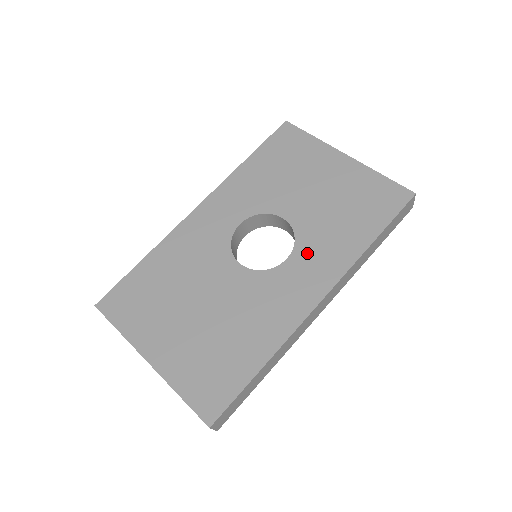
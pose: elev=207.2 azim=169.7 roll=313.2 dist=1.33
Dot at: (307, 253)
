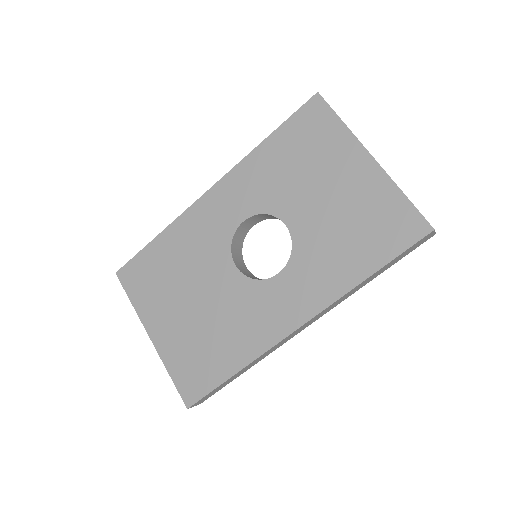
Dot at: (299, 272)
